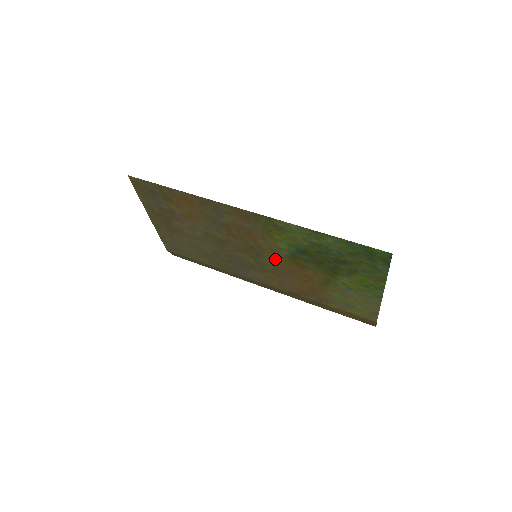
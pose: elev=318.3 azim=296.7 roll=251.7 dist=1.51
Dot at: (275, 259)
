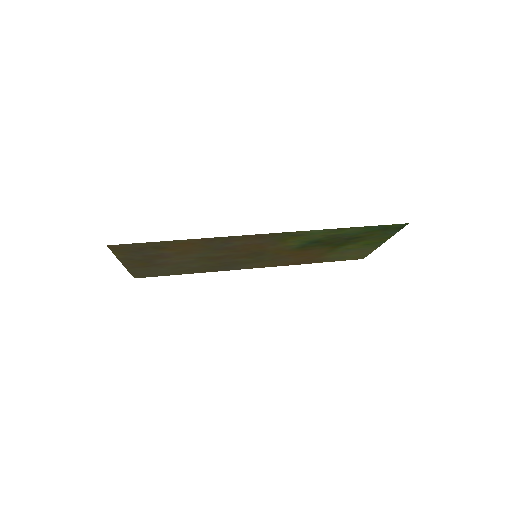
Dot at: (278, 253)
